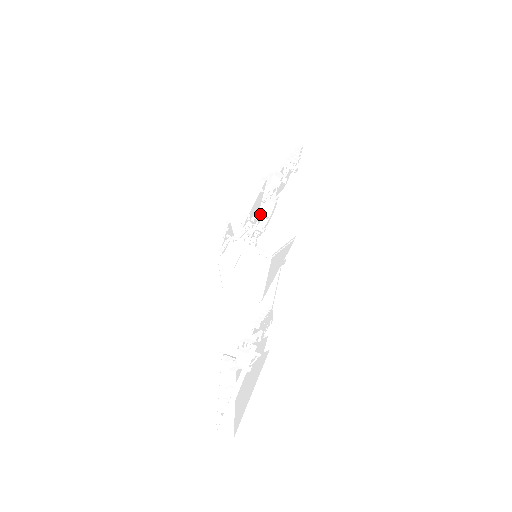
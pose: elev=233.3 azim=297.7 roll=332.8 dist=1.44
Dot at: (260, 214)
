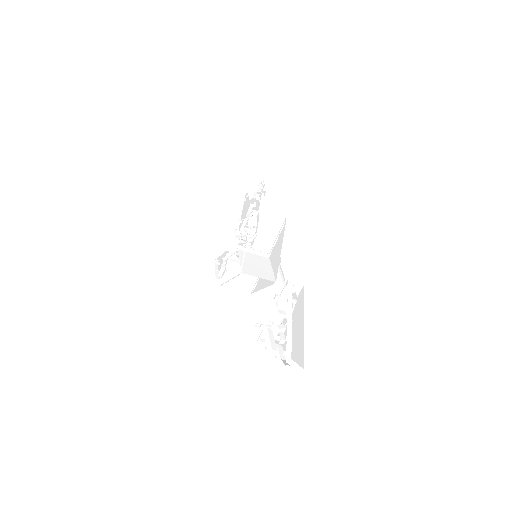
Dot at: occluded
